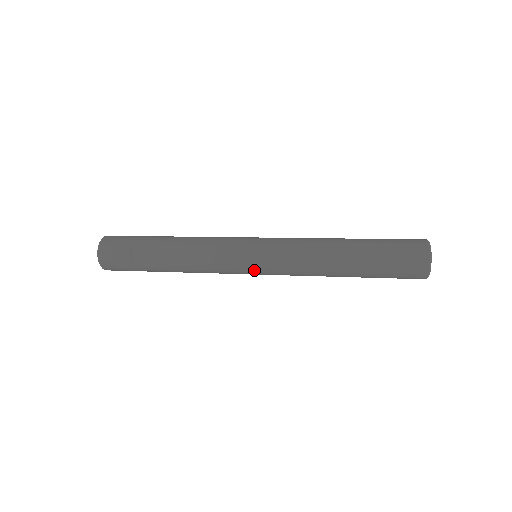
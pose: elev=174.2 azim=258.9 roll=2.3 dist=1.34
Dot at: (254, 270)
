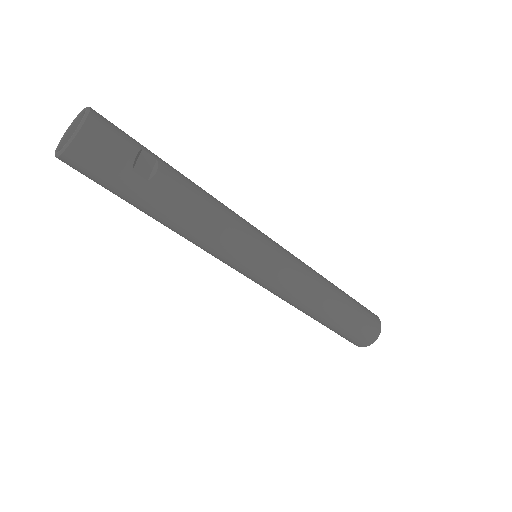
Dot at: (264, 268)
